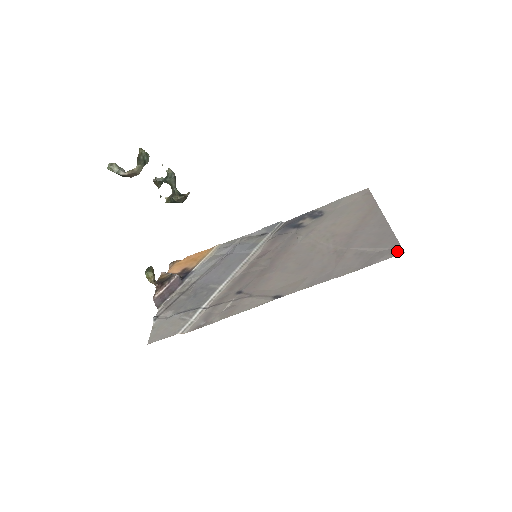
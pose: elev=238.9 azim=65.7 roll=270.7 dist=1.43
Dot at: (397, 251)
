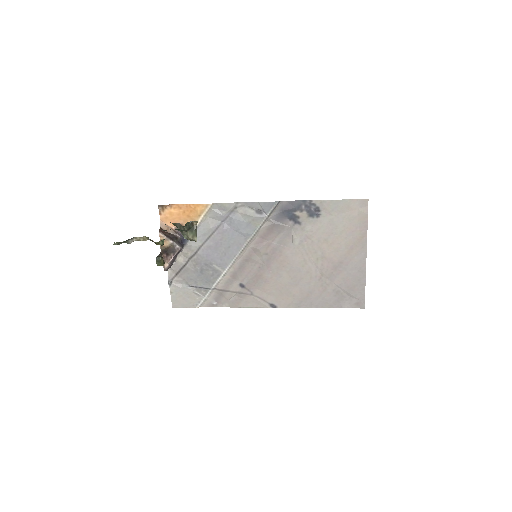
Dot at: (361, 305)
